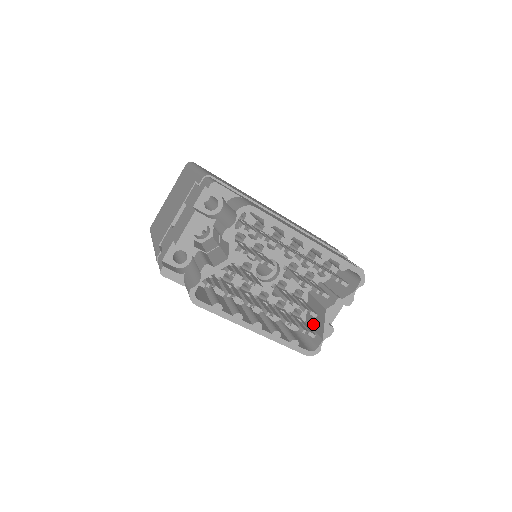
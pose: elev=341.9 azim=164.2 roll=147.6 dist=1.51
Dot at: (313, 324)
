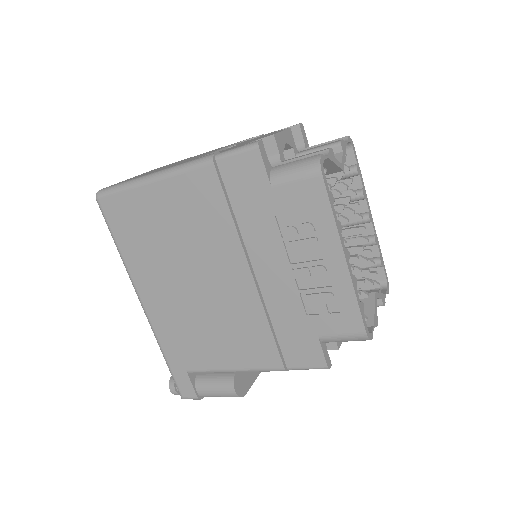
Dot at: occluded
